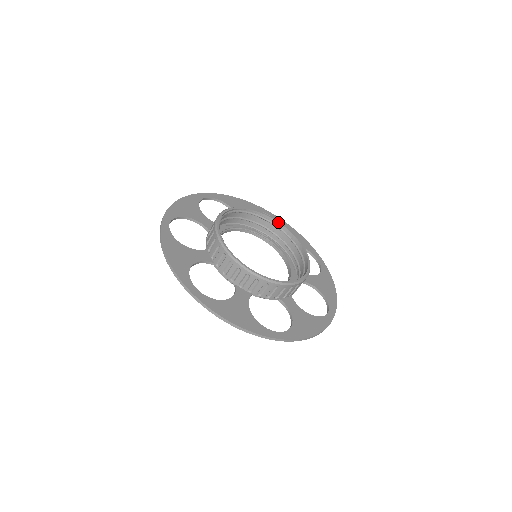
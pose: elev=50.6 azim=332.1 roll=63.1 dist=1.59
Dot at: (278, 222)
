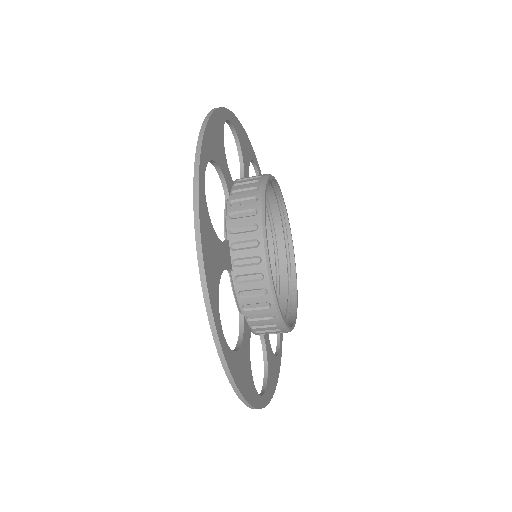
Dot at: occluded
